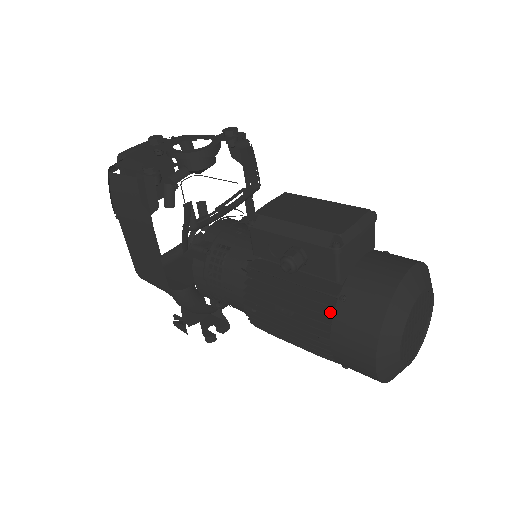
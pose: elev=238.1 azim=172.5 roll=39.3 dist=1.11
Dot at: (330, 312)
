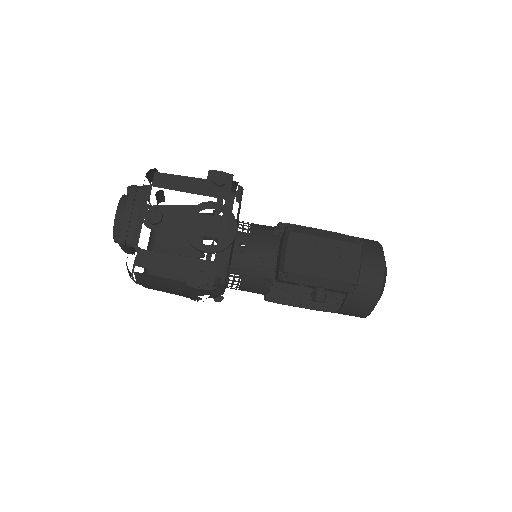
Dot at: (338, 305)
